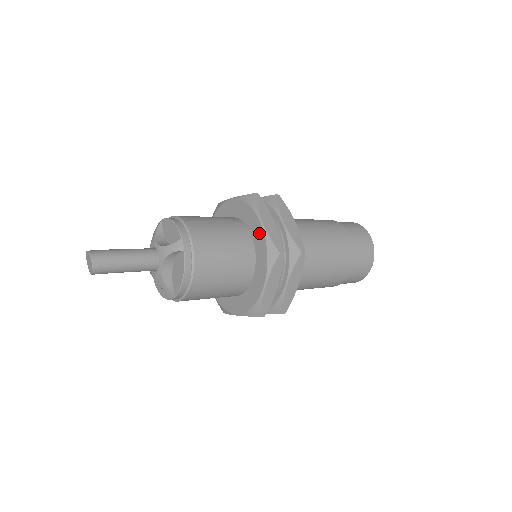
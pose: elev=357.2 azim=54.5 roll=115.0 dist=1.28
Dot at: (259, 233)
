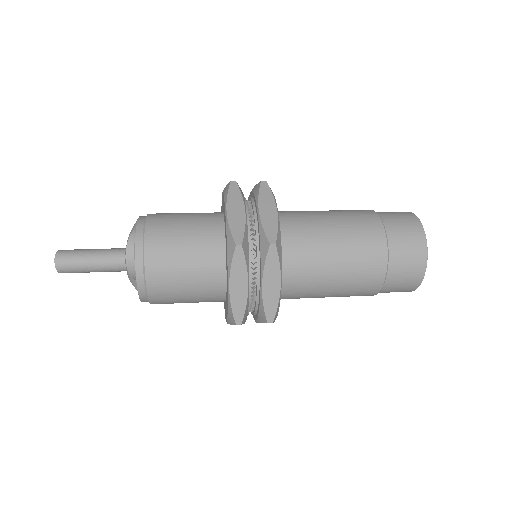
Dot at: (227, 289)
